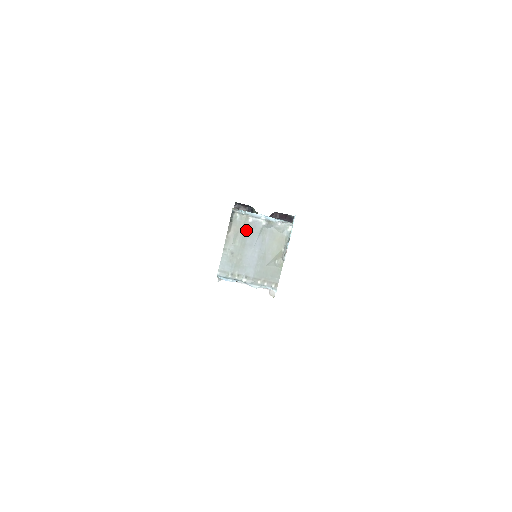
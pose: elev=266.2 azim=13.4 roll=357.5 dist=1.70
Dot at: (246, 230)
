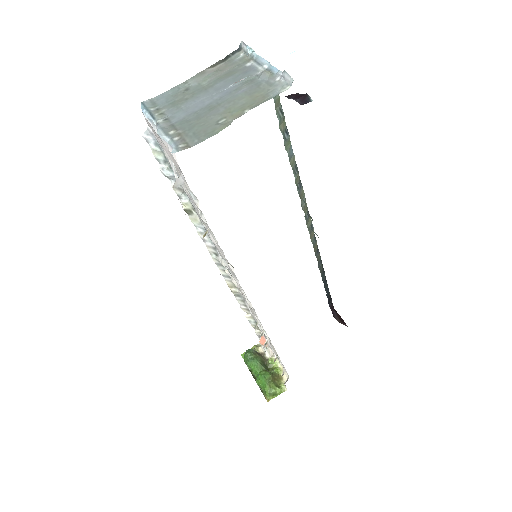
Dot at: (232, 73)
